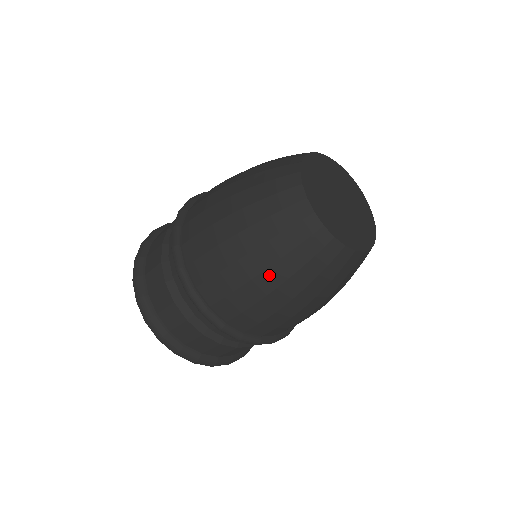
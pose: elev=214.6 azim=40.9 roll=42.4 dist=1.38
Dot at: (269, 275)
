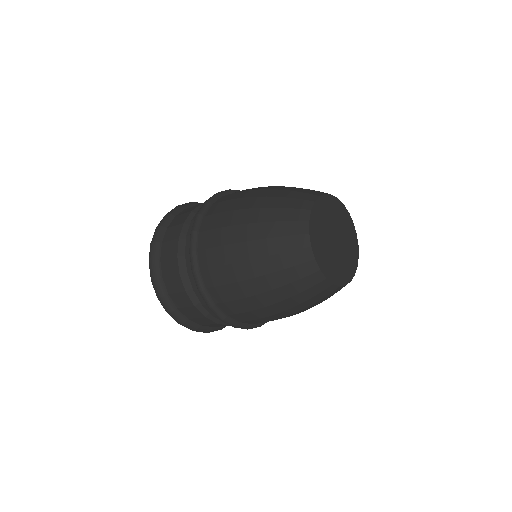
Dot at: occluded
